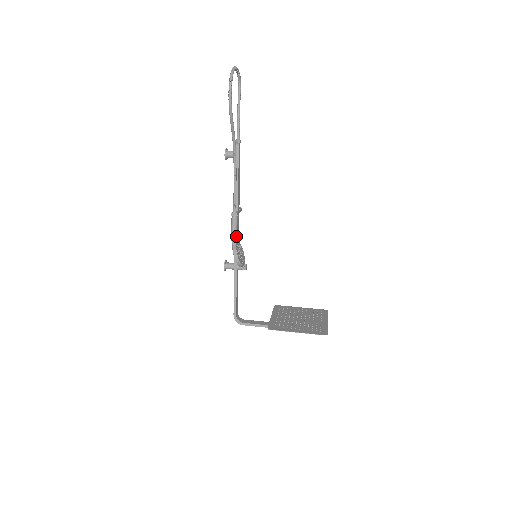
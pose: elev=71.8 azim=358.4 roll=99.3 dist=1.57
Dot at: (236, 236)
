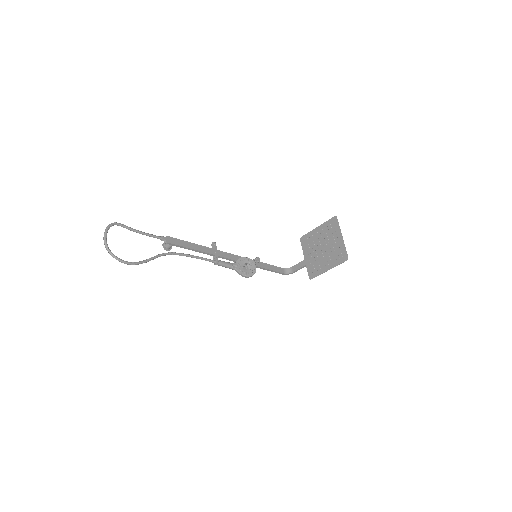
Dot at: (232, 267)
